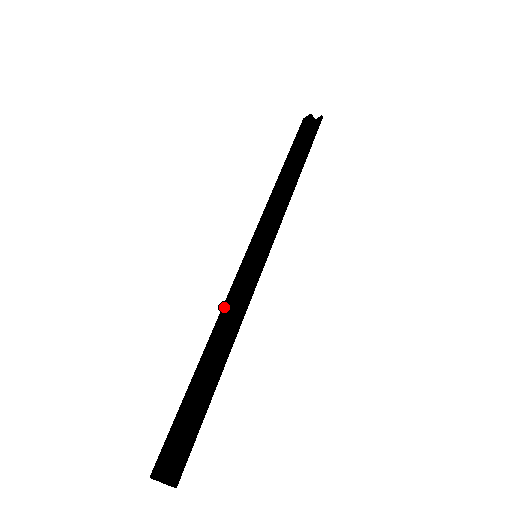
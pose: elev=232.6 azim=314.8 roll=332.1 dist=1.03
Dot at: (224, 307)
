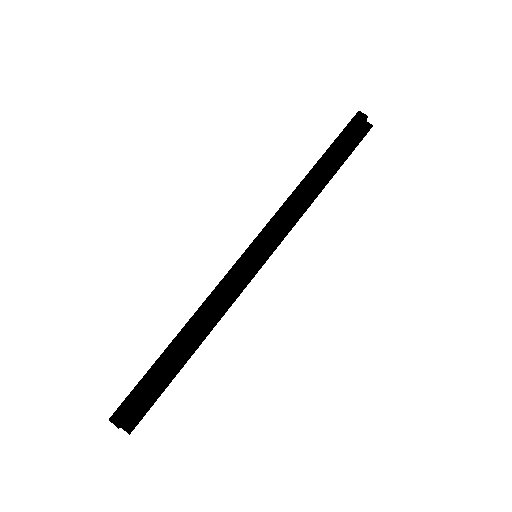
Dot at: (213, 296)
